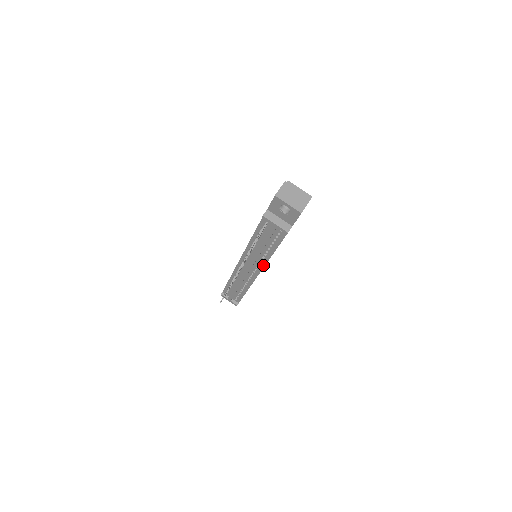
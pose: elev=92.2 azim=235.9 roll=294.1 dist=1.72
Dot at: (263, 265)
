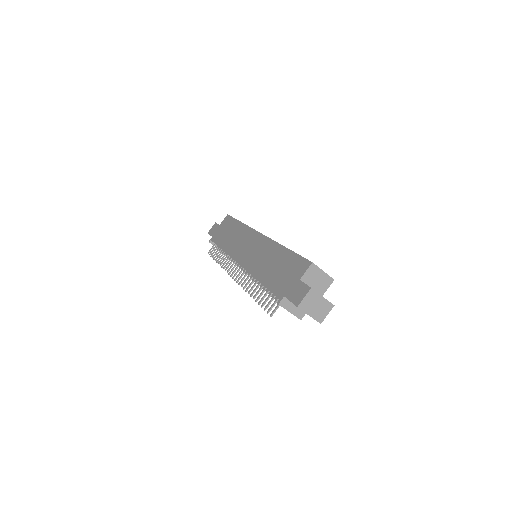
Dot at: occluded
